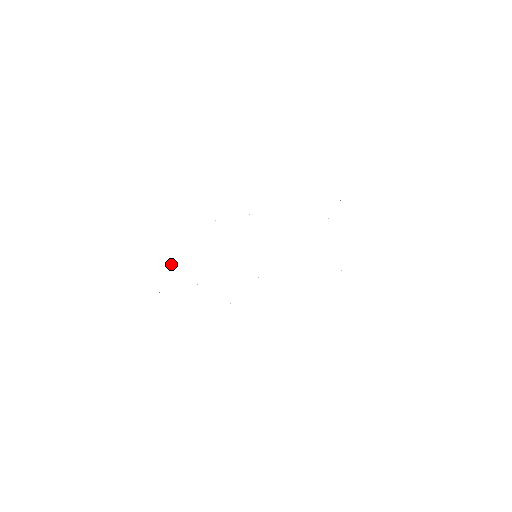
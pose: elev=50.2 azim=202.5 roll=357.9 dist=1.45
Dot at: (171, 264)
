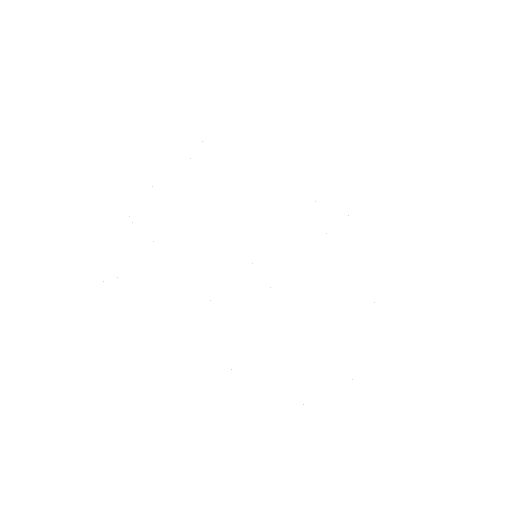
Dot at: occluded
